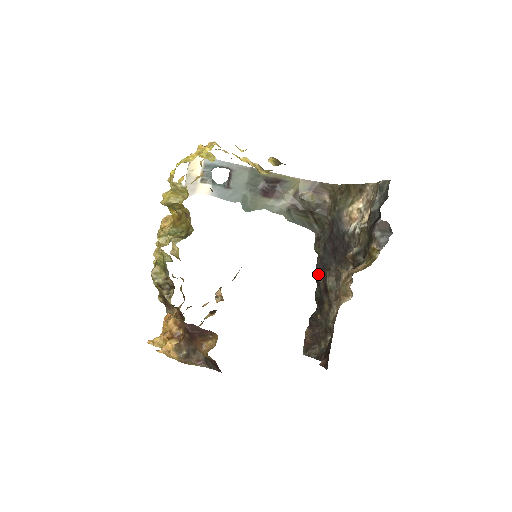
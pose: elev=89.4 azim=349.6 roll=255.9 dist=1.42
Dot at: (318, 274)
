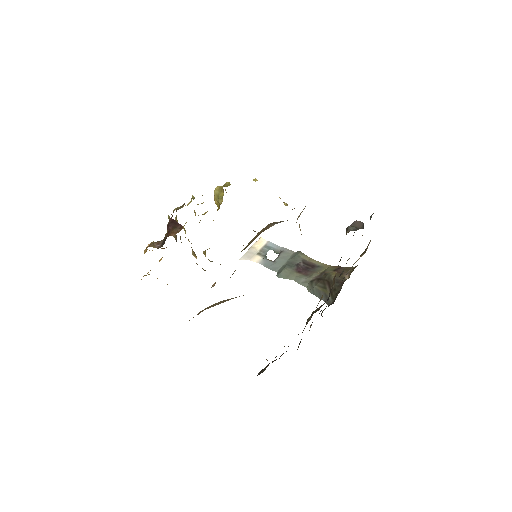
Dot at: occluded
